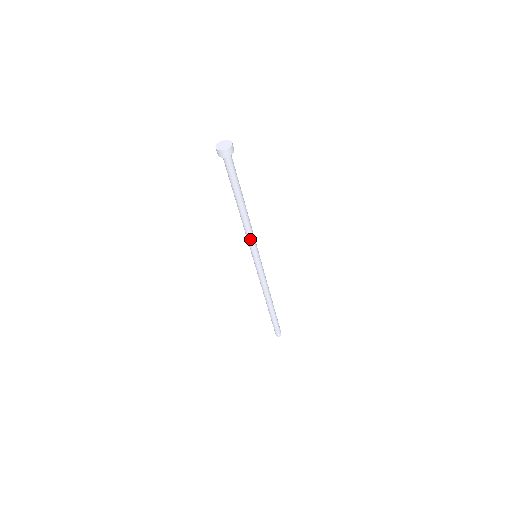
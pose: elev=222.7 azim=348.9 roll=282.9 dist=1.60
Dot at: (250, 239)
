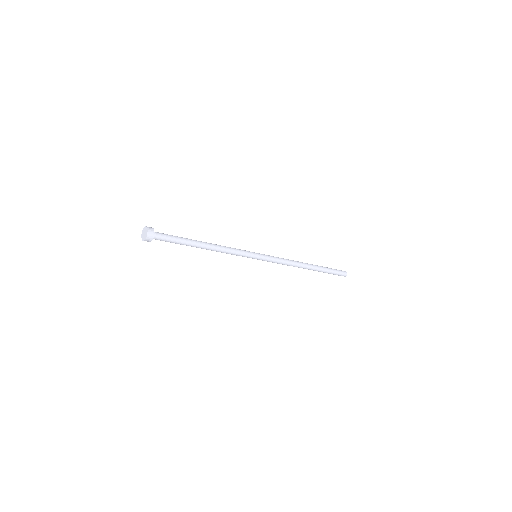
Dot at: (236, 255)
